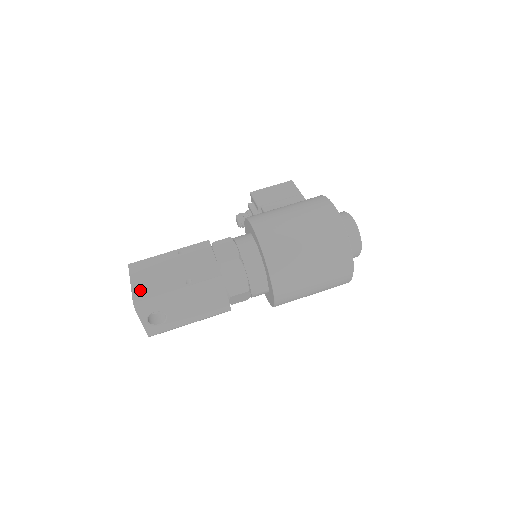
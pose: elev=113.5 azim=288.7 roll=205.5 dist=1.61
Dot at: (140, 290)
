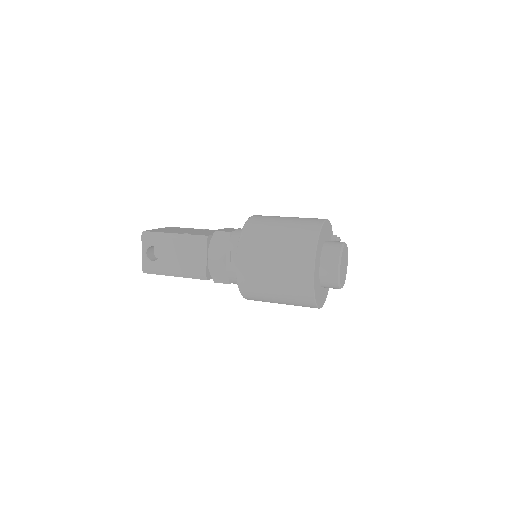
Dot at: (156, 230)
